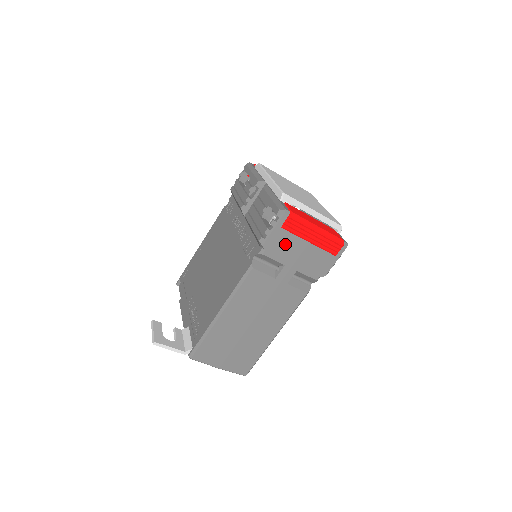
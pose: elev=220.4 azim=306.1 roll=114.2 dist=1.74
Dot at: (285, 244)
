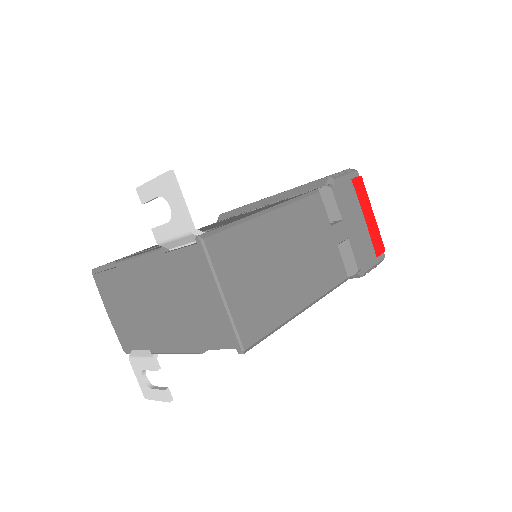
Dot at: (349, 199)
